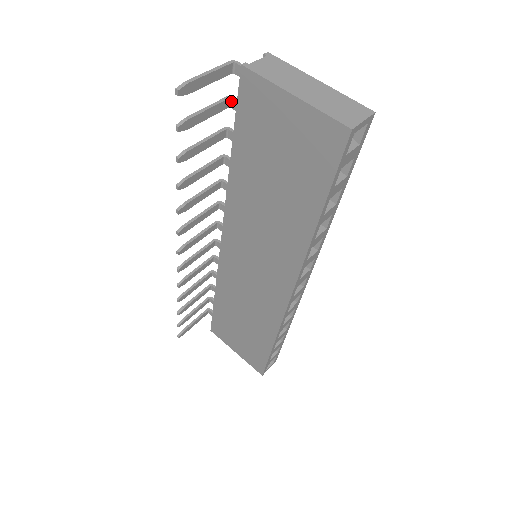
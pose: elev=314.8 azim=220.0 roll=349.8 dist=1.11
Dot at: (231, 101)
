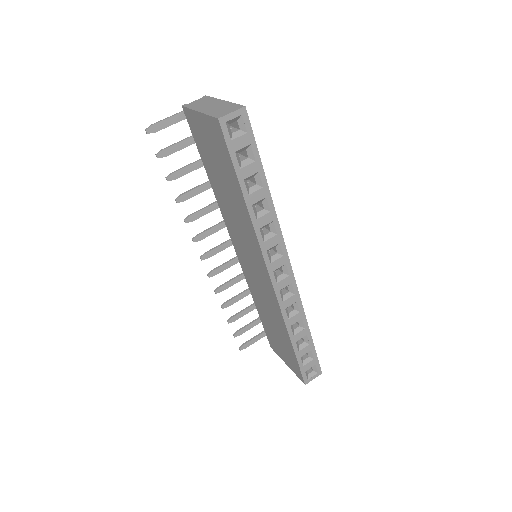
Dot at: occluded
